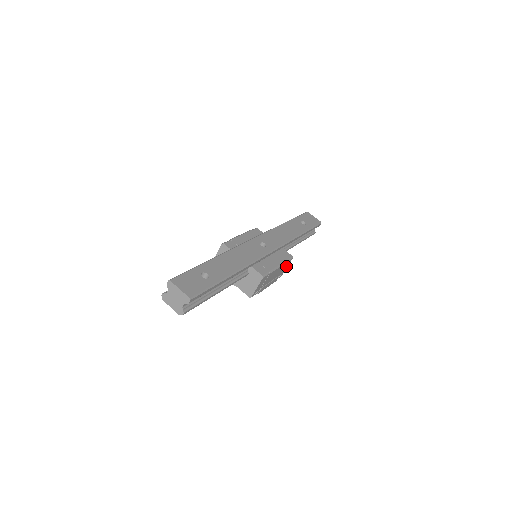
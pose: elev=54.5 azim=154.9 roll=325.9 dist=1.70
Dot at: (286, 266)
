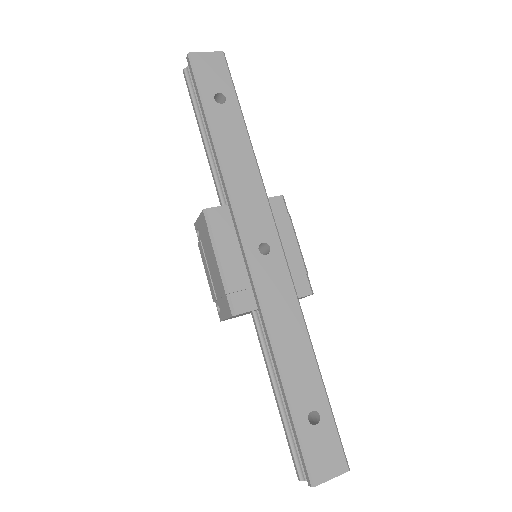
Dot at: occluded
